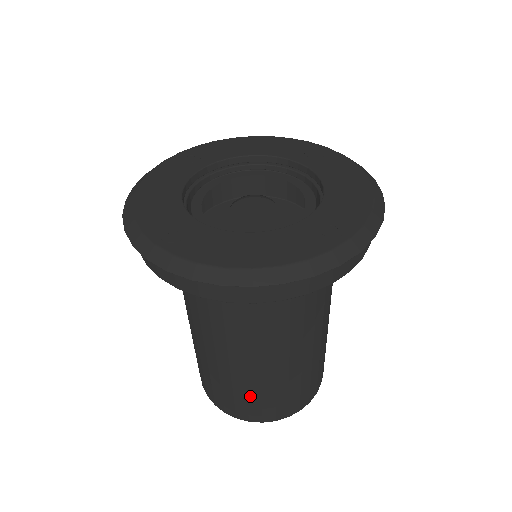
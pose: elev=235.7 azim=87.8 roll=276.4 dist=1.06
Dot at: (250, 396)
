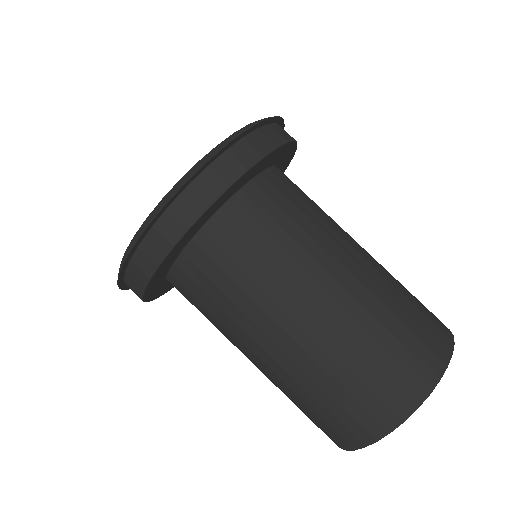
Dot at: (372, 358)
